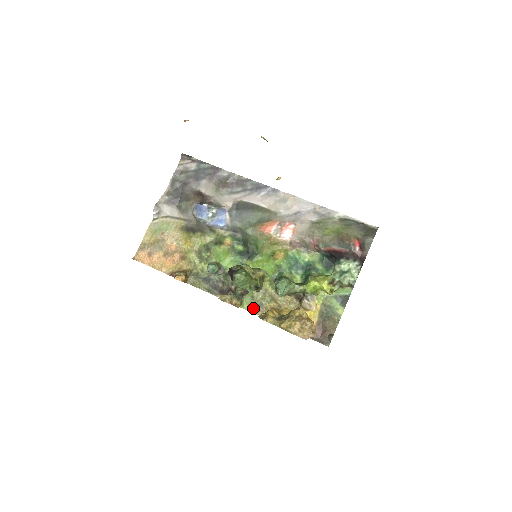
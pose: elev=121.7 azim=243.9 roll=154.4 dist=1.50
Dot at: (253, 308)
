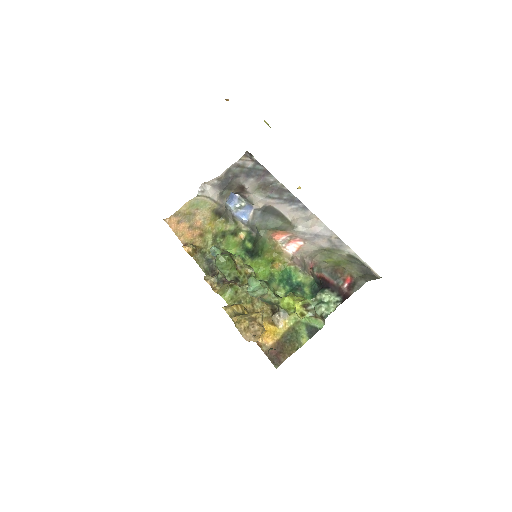
Dot at: (231, 302)
